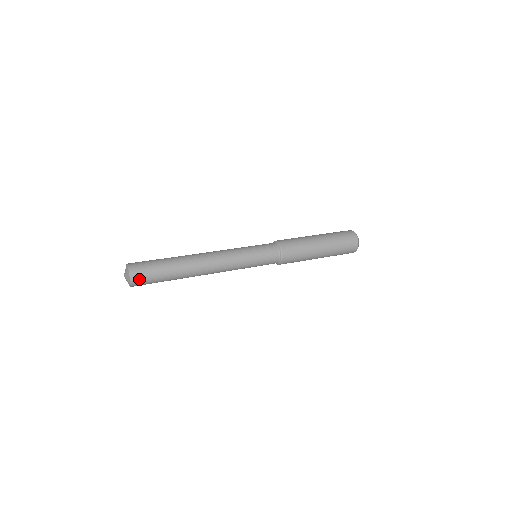
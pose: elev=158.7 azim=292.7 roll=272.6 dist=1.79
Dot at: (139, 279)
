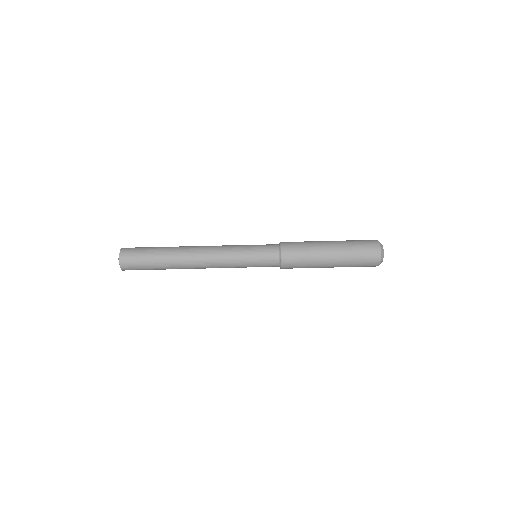
Dot at: (130, 269)
